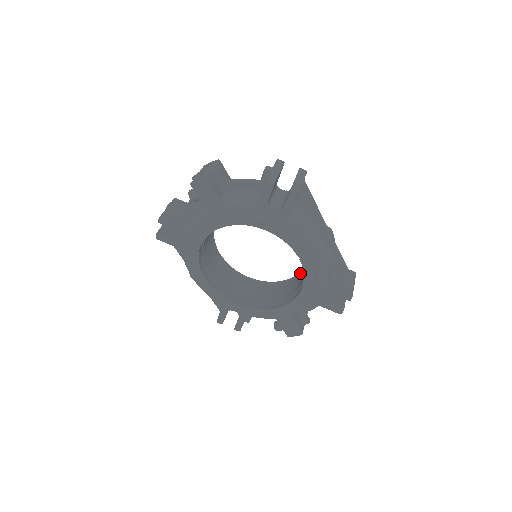
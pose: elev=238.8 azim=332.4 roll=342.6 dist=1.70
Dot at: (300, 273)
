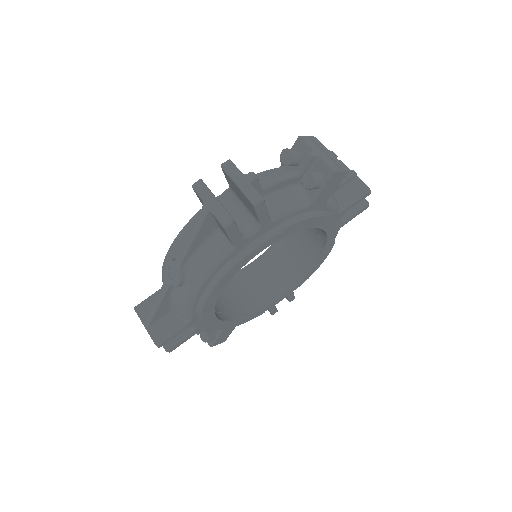
Dot at: (241, 272)
